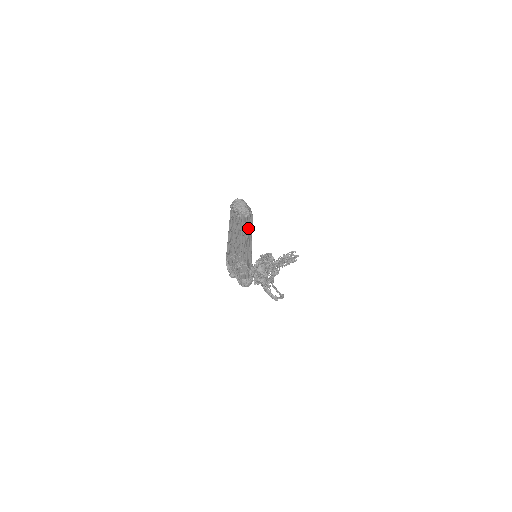
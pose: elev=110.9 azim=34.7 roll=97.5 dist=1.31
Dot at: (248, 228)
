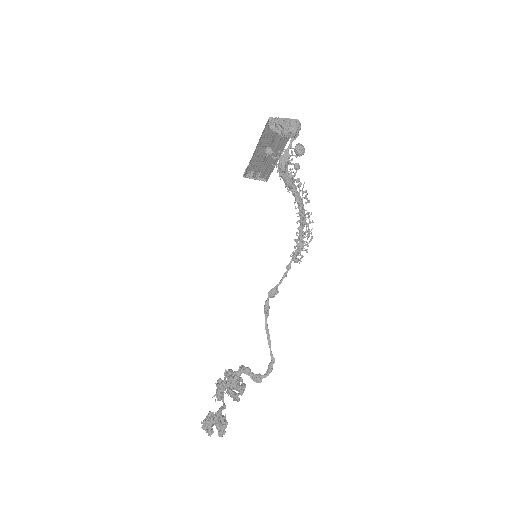
Dot at: (271, 163)
